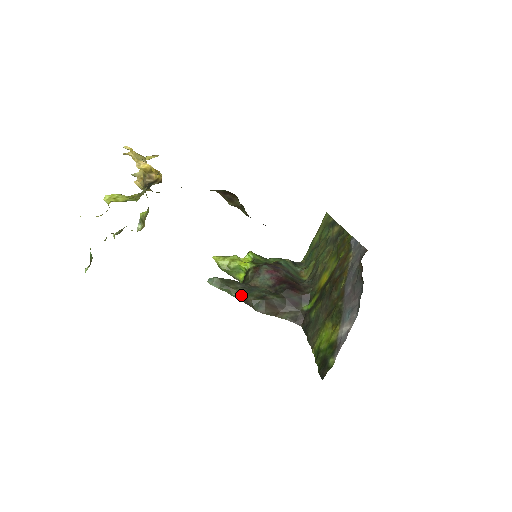
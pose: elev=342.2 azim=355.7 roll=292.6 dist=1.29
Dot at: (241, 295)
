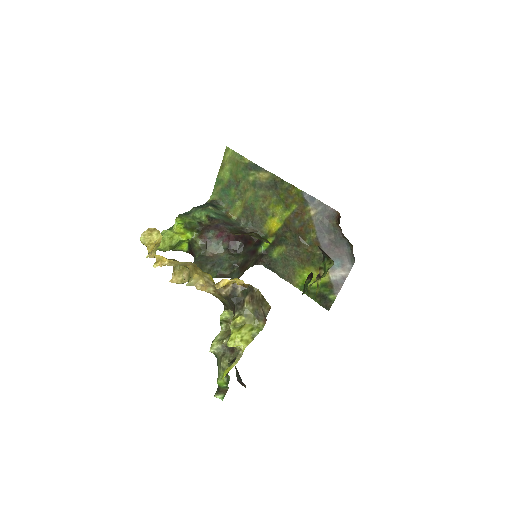
Dot at: (217, 274)
